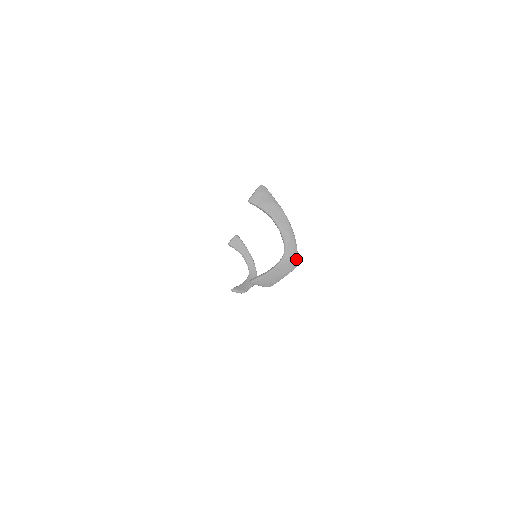
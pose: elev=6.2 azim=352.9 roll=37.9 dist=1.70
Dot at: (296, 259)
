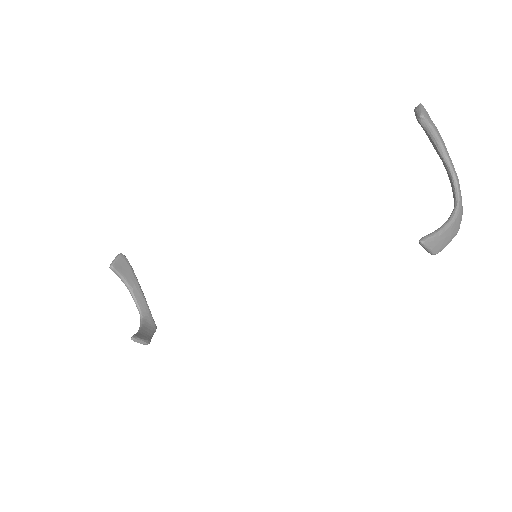
Dot at: occluded
